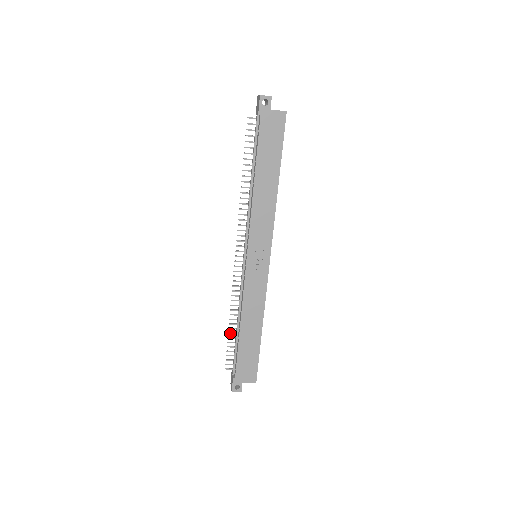
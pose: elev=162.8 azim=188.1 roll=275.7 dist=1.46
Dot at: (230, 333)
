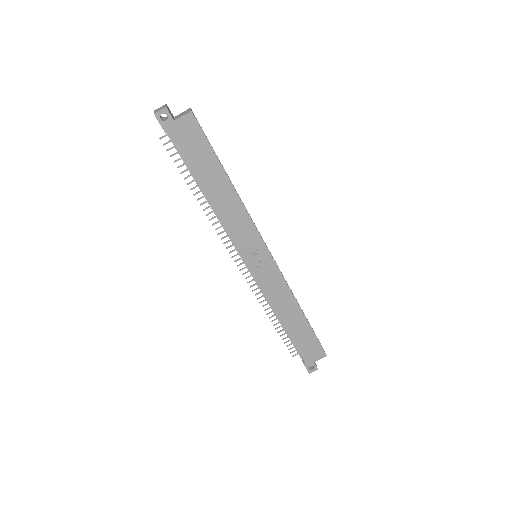
Dot at: (277, 328)
